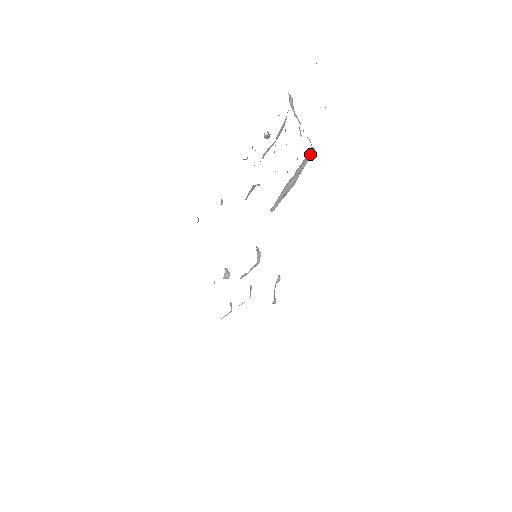
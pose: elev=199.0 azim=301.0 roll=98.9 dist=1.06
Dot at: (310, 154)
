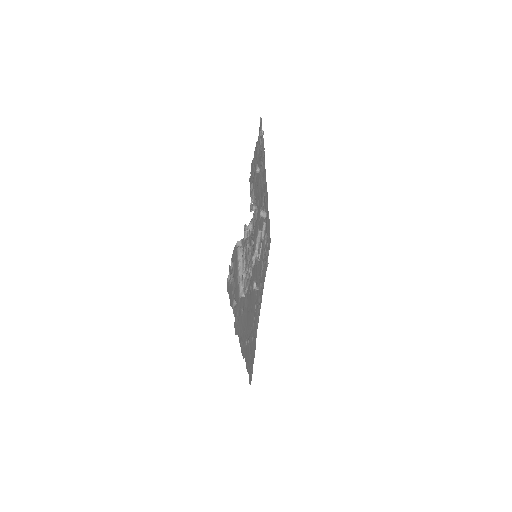
Dot at: (244, 294)
